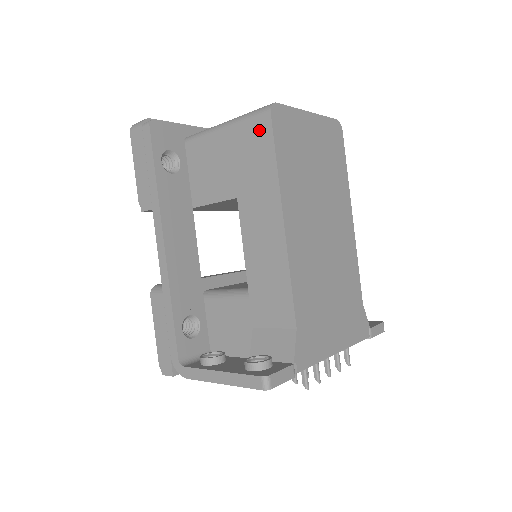
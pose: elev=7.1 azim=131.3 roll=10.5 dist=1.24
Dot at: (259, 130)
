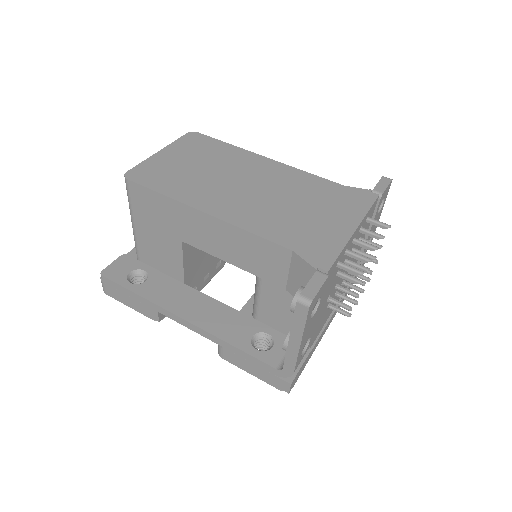
Dot at: (138, 195)
